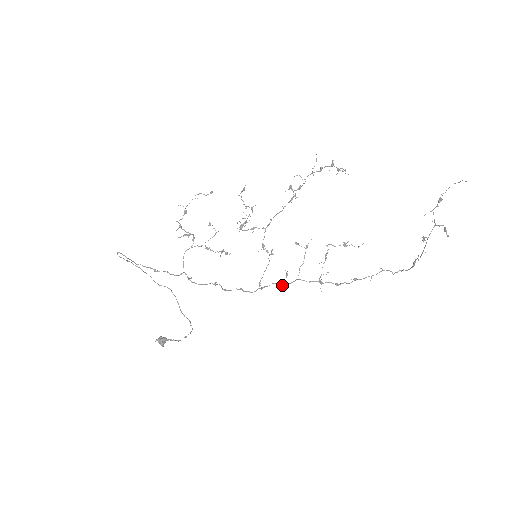
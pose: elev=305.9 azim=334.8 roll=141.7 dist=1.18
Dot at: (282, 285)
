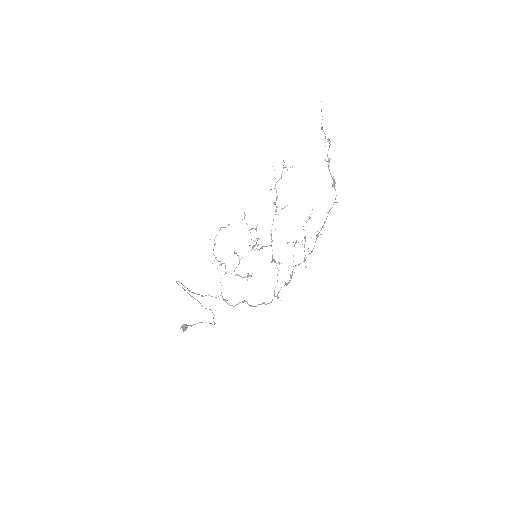
Dot at: (287, 284)
